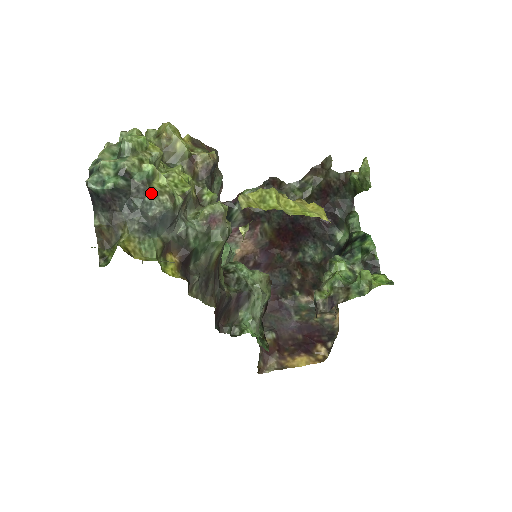
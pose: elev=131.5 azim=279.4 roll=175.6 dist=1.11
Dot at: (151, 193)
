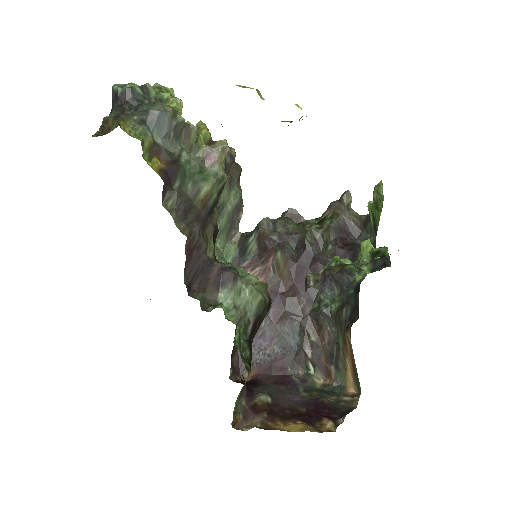
Dot at: (159, 103)
